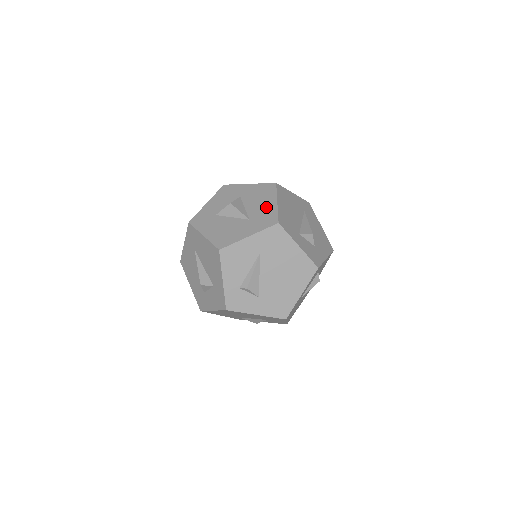
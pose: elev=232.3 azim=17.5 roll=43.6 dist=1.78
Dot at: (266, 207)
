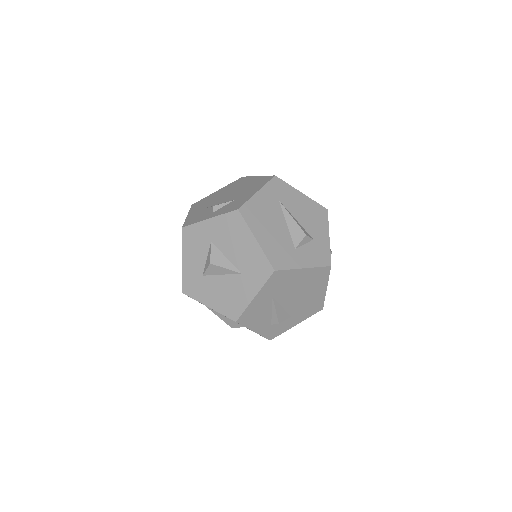
Dot at: (248, 251)
